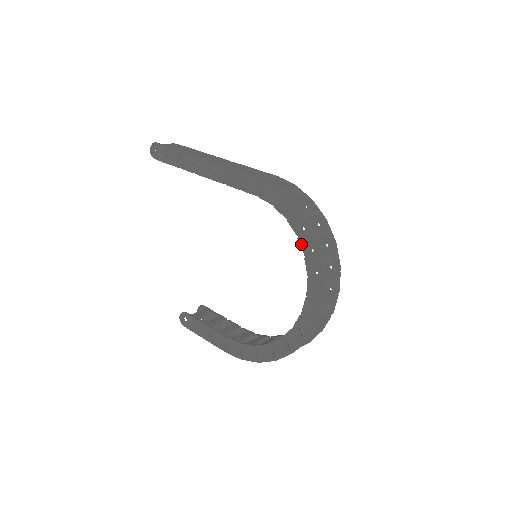
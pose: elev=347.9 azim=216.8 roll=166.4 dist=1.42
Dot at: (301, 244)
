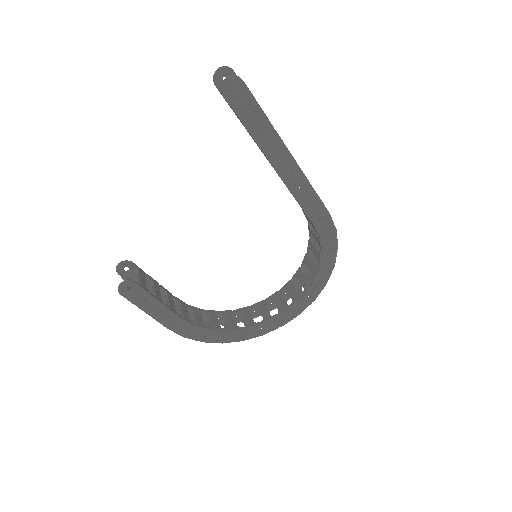
Dot at: (317, 276)
